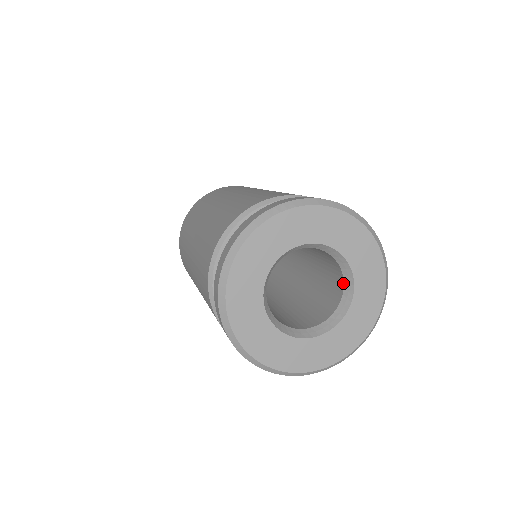
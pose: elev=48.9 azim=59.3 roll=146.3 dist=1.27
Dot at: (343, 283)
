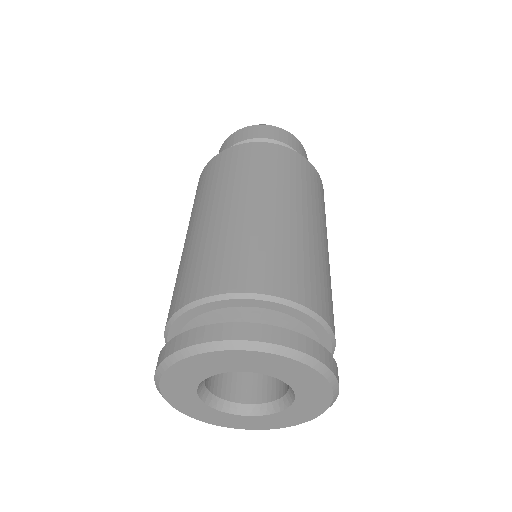
Dot at: occluded
